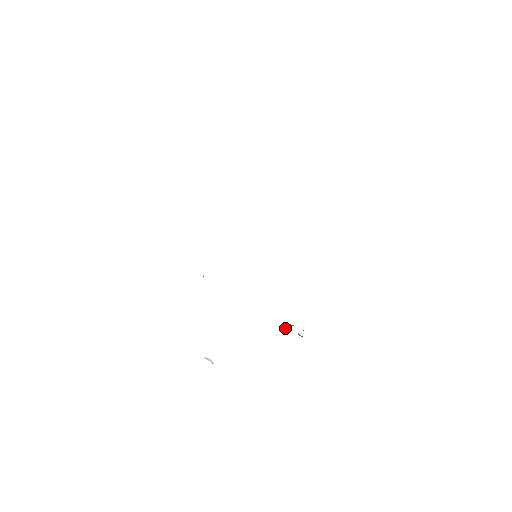
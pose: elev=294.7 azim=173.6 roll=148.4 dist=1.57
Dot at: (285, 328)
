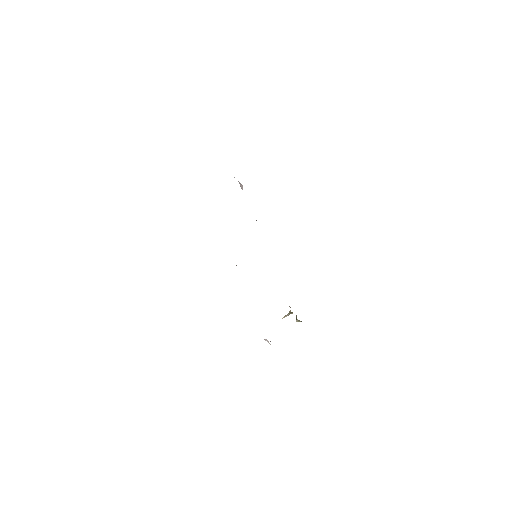
Dot at: (283, 317)
